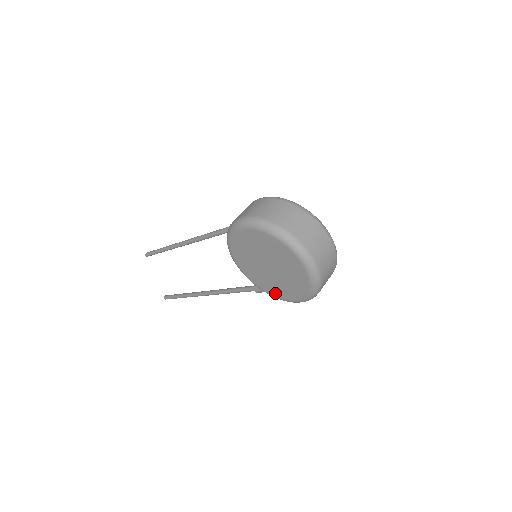
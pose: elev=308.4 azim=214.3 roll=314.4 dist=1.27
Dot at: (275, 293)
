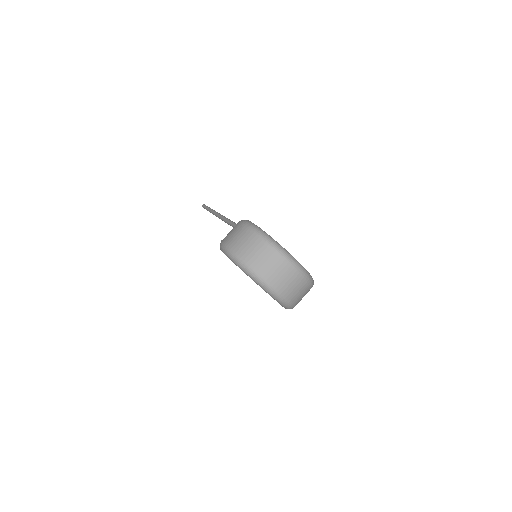
Dot at: occluded
